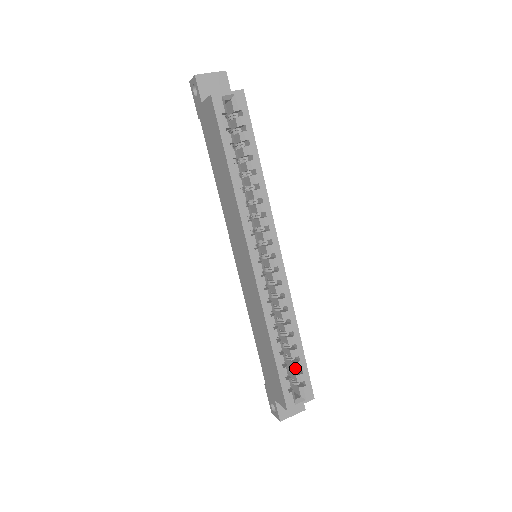
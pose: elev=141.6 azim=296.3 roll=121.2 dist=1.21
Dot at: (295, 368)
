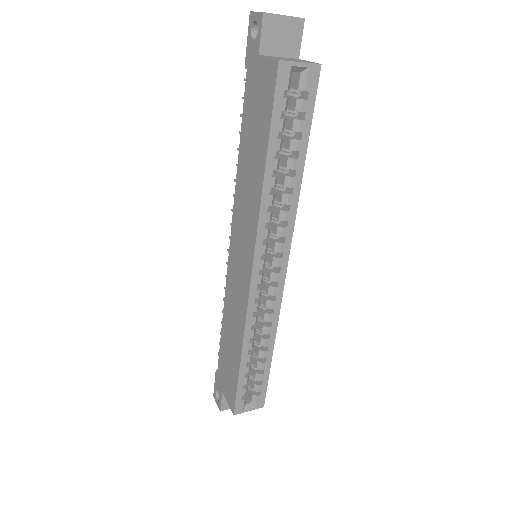
Dot at: (256, 378)
